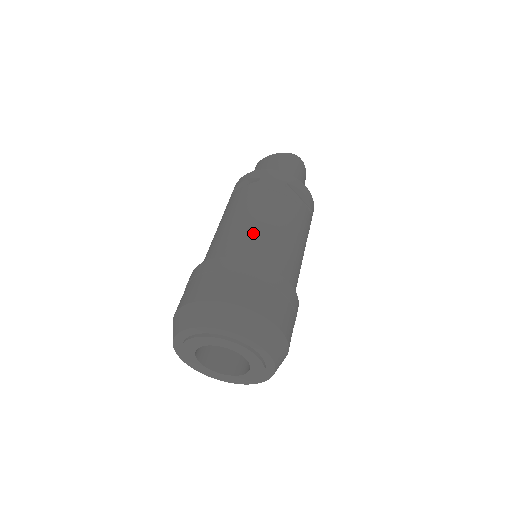
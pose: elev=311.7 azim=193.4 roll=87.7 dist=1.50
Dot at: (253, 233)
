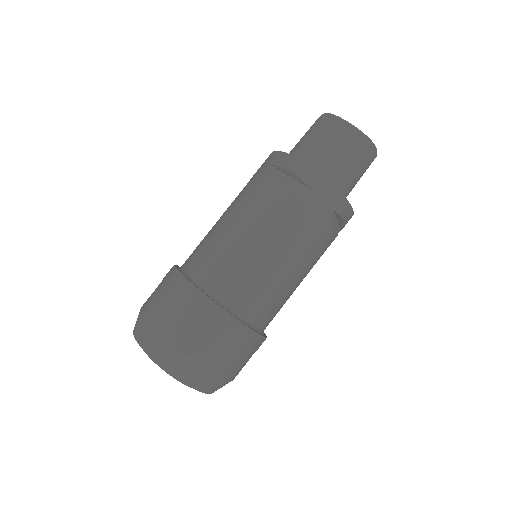
Dot at: (261, 278)
